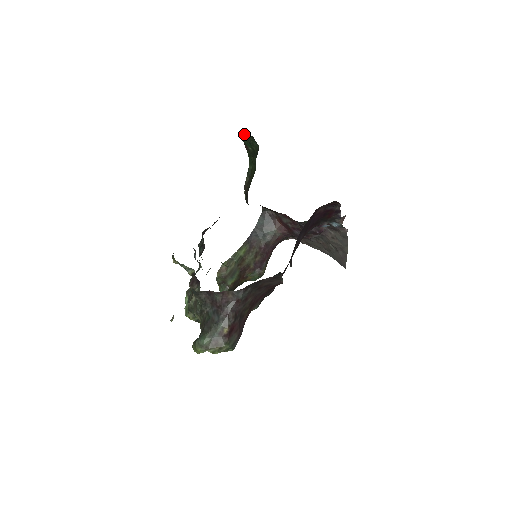
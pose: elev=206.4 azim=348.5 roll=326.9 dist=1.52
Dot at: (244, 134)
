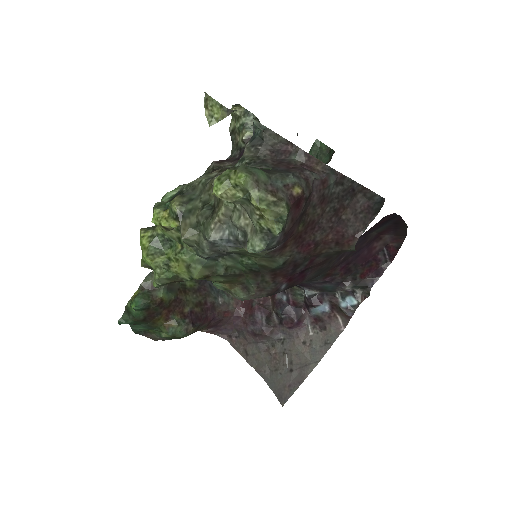
Dot at: (320, 143)
